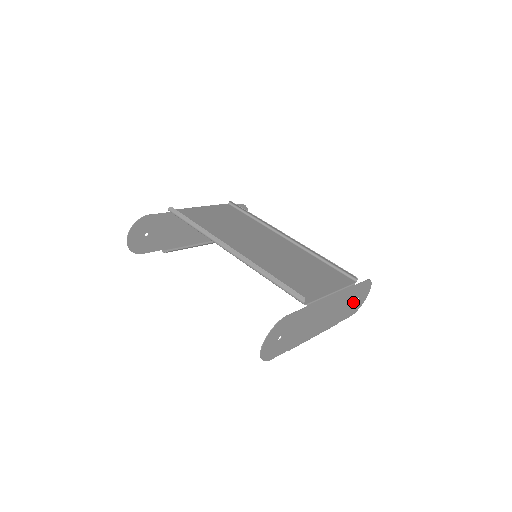
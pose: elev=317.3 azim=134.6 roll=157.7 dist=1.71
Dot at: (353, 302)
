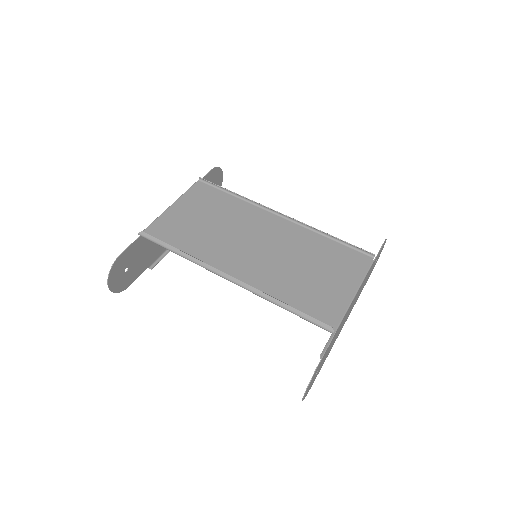
Dot at: occluded
